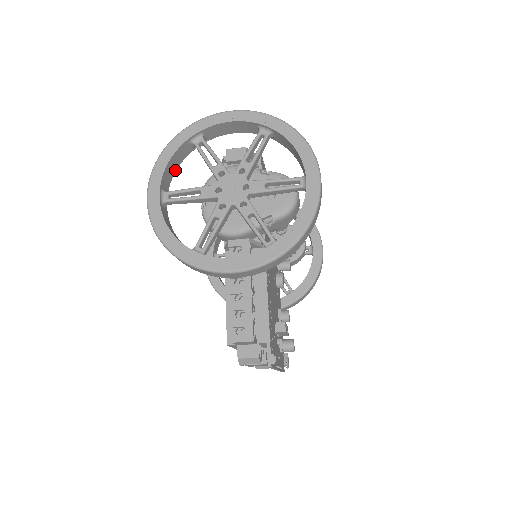
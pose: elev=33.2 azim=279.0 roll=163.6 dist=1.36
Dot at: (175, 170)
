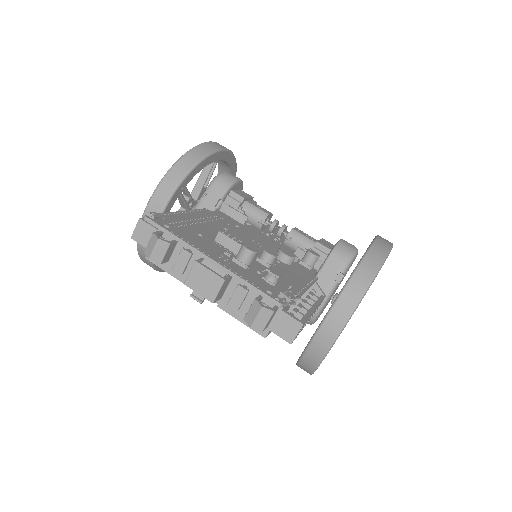
Dot at: occluded
